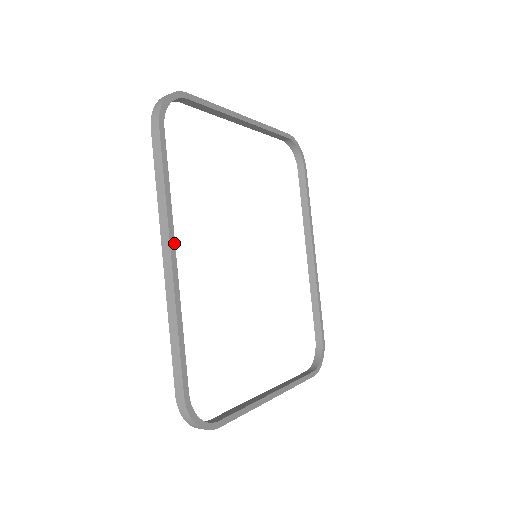
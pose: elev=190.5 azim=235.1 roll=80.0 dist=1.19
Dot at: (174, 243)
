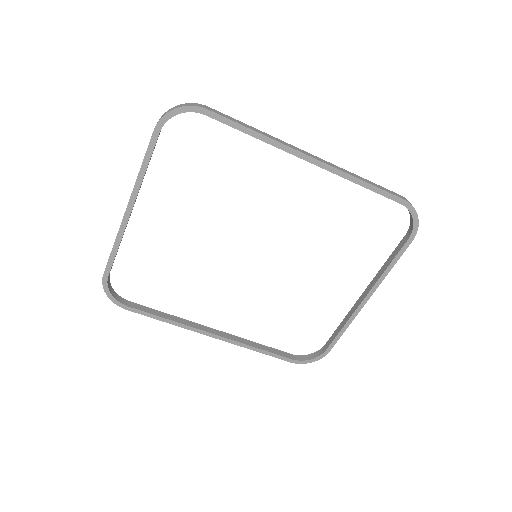
Dot at: (204, 331)
